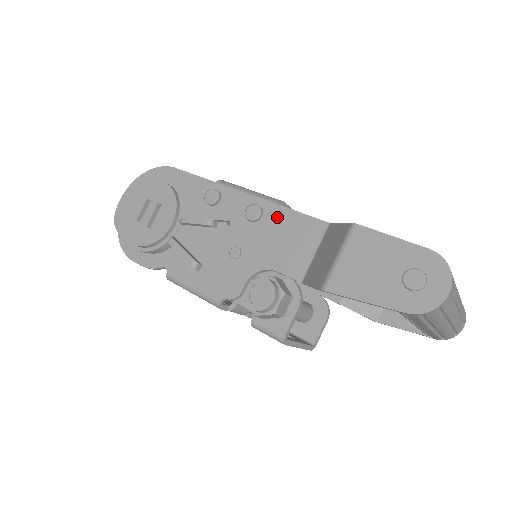
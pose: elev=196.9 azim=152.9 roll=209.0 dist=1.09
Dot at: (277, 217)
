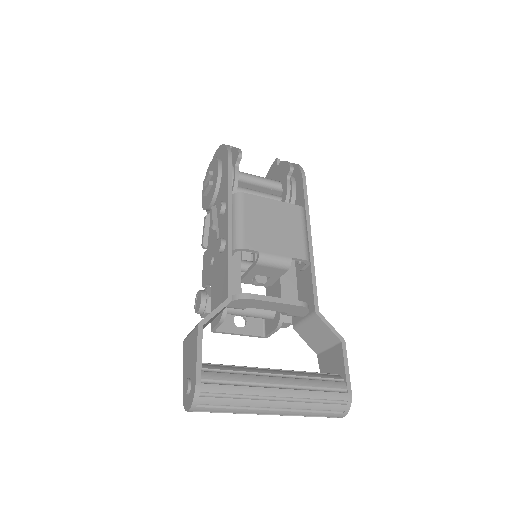
Dot at: (224, 262)
